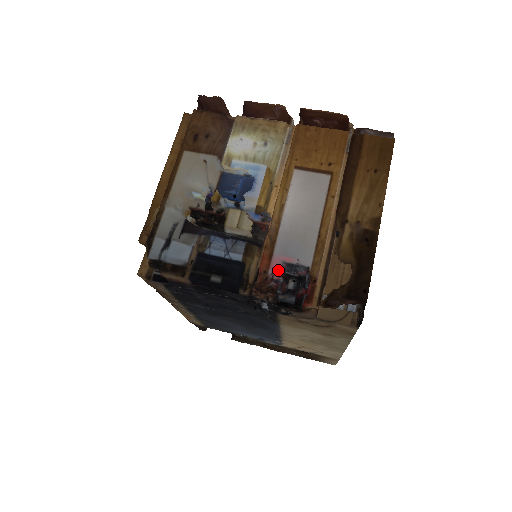
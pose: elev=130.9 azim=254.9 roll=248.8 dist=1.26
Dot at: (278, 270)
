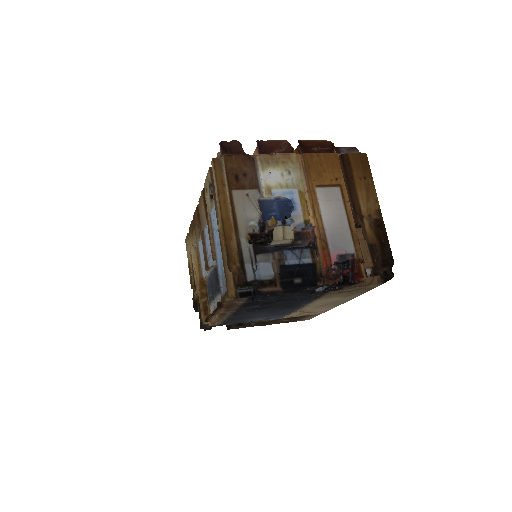
Dot at: (334, 261)
